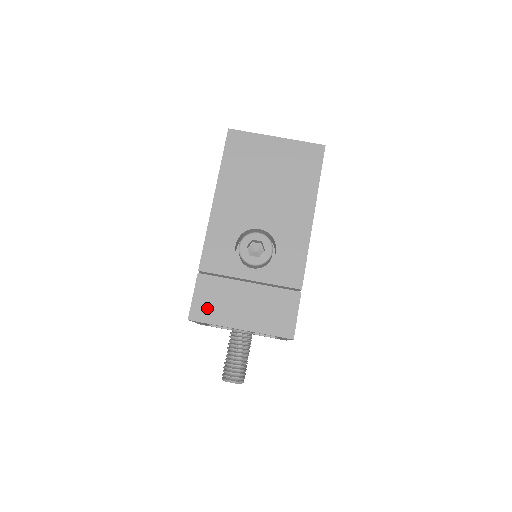
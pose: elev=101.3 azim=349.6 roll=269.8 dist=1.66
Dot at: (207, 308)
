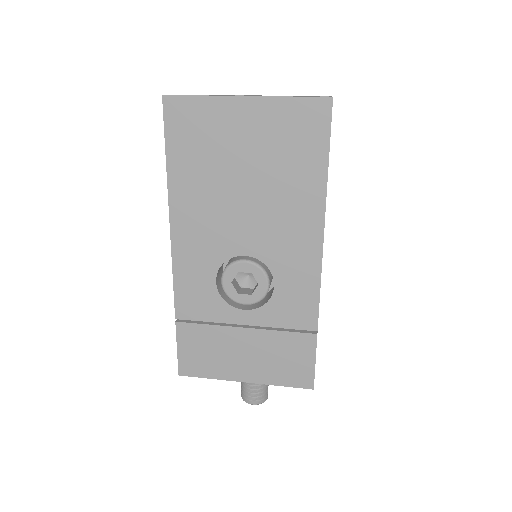
Dot at: (198, 361)
